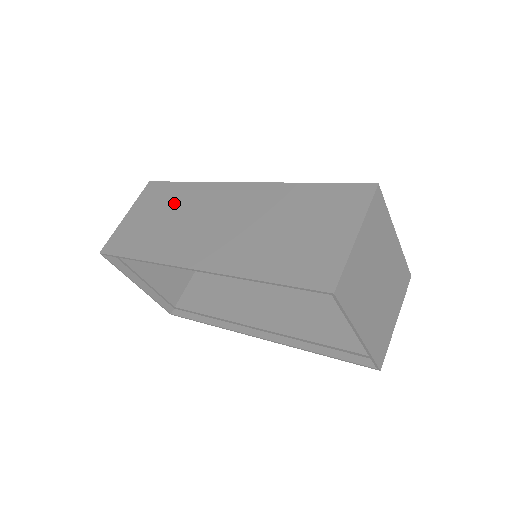
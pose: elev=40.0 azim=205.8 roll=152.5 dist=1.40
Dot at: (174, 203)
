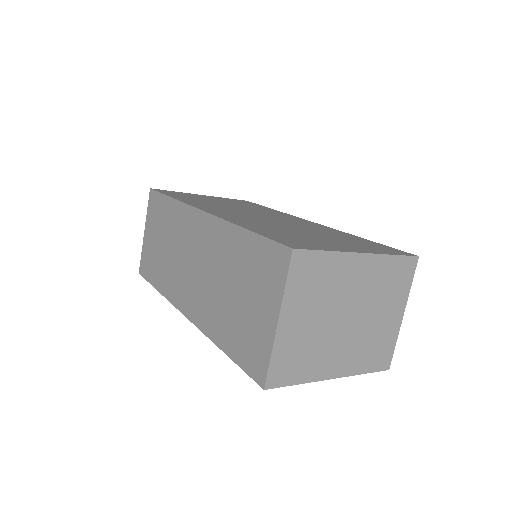
Dot at: (166, 226)
